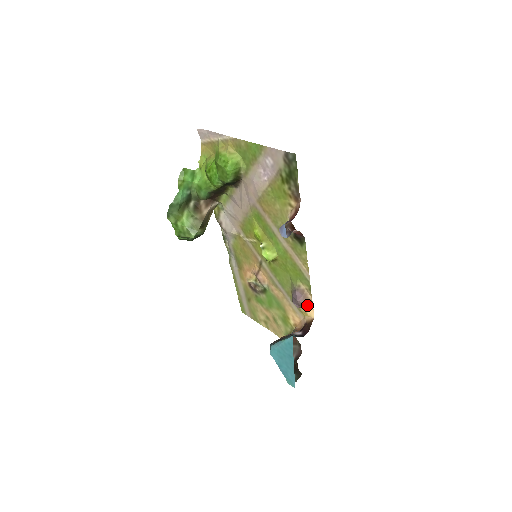
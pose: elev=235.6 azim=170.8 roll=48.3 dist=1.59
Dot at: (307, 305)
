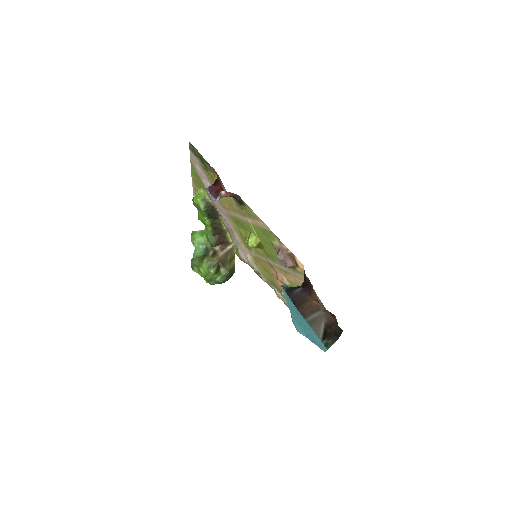
Dot at: (293, 259)
